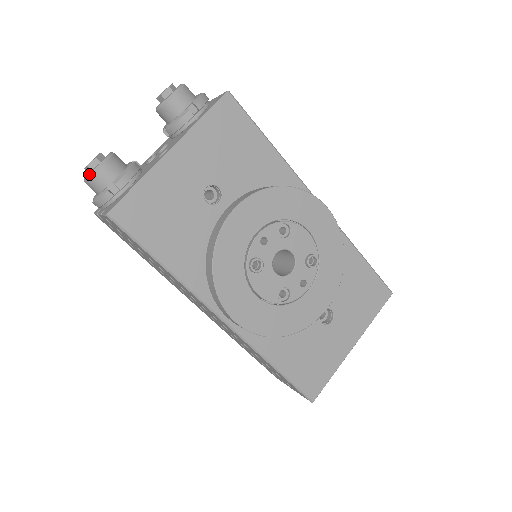
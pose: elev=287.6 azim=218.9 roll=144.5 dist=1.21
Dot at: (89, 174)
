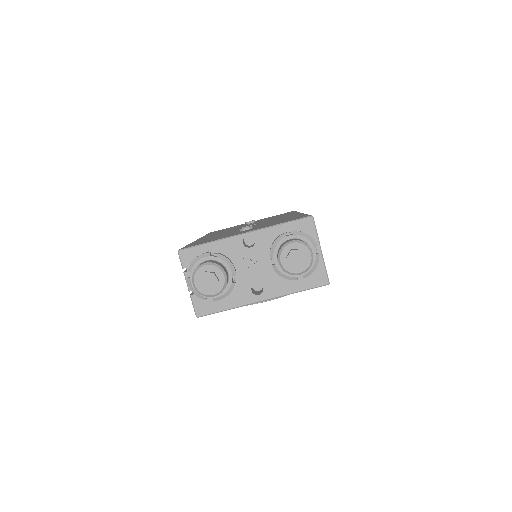
Dot at: (201, 293)
